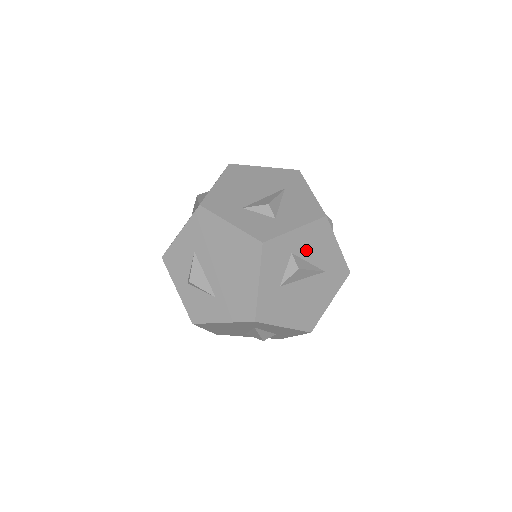
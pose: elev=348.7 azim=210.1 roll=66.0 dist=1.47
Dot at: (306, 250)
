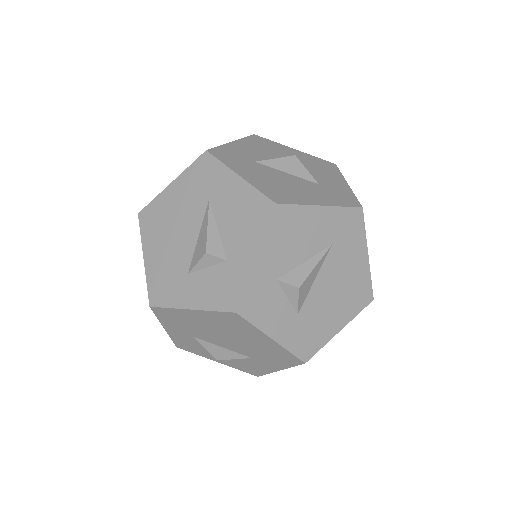
Dot at: (289, 257)
